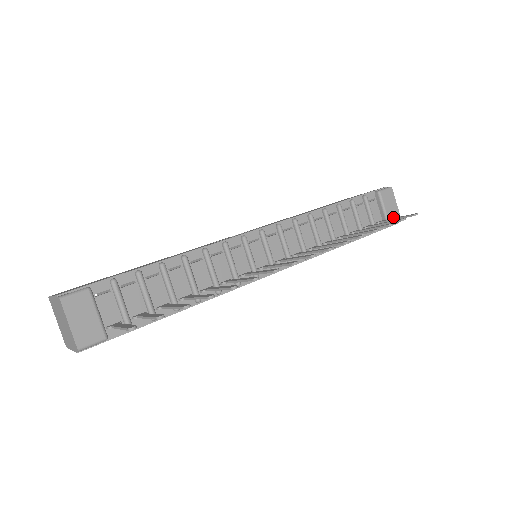
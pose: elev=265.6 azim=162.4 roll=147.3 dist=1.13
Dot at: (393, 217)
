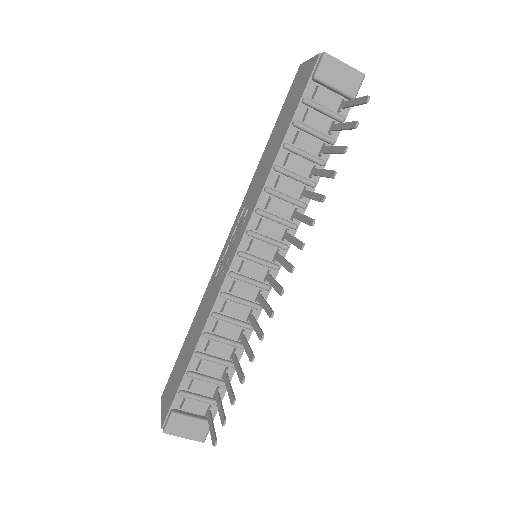
Dot at: (352, 84)
